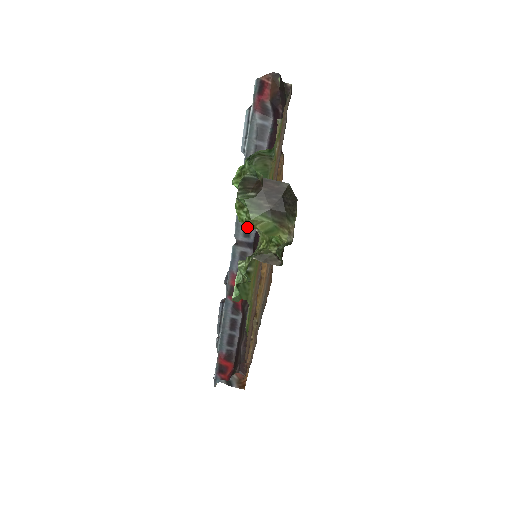
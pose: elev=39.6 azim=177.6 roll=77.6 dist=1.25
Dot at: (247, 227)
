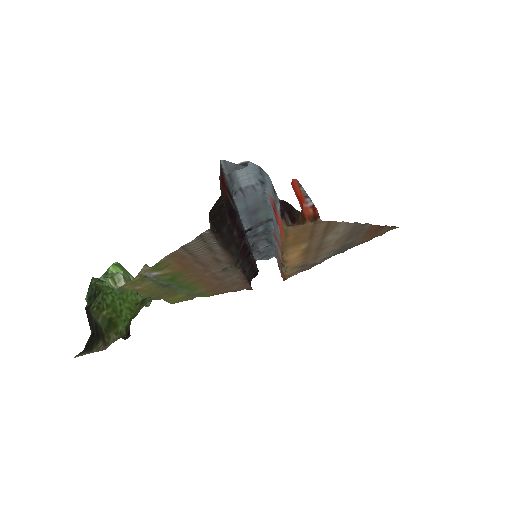
Dot at: (246, 237)
